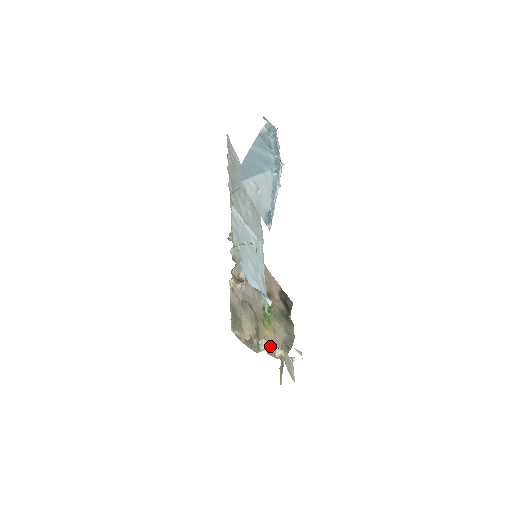
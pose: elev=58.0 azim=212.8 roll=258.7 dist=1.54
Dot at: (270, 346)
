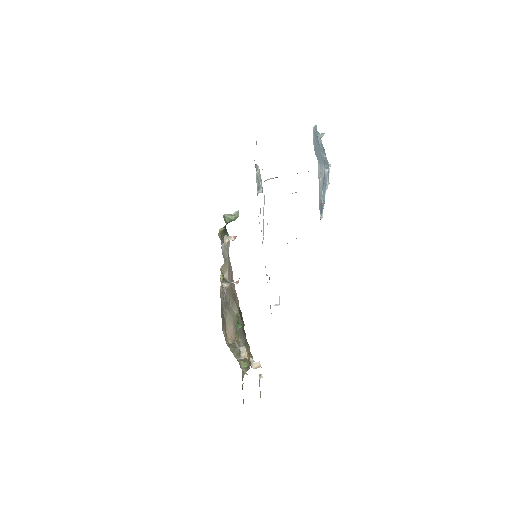
Dot at: (248, 355)
